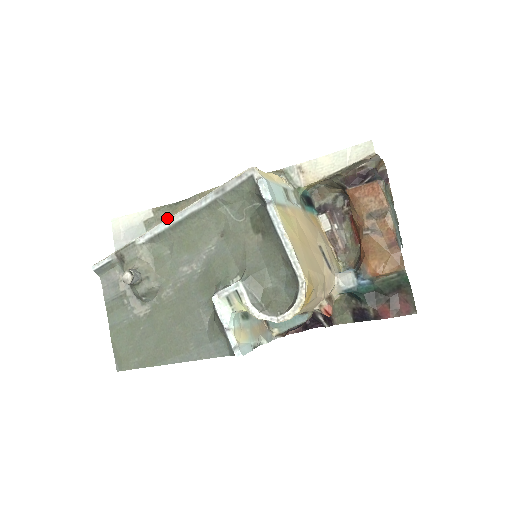
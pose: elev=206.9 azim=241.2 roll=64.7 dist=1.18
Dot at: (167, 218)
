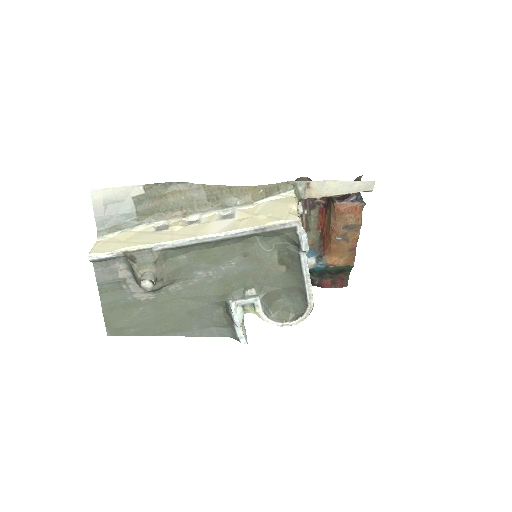
Dot at: (161, 198)
